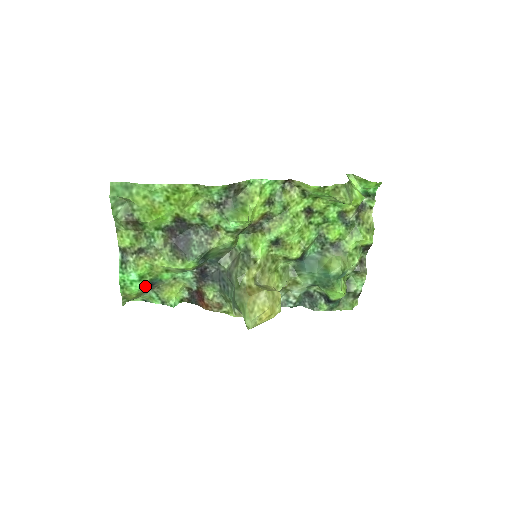
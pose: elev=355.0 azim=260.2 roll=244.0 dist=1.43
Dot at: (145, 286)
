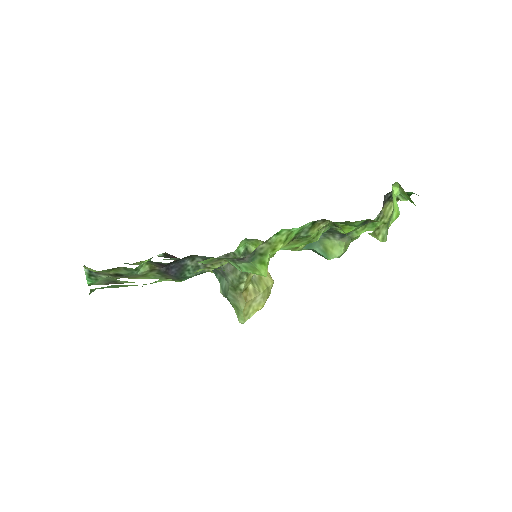
Dot at: occluded
